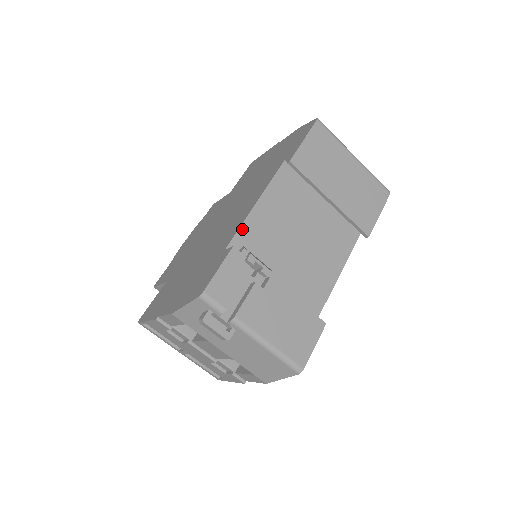
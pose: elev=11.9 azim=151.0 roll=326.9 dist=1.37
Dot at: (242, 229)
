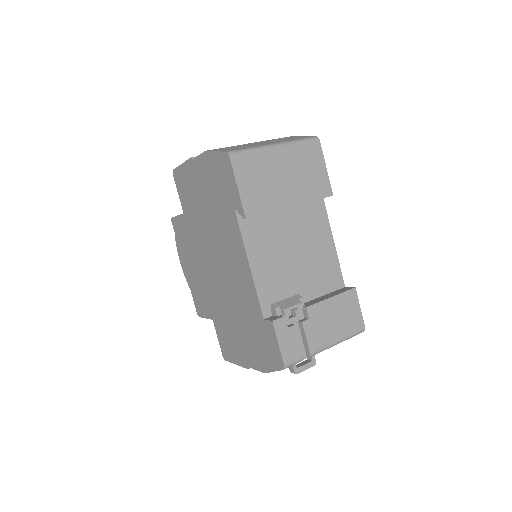
Dot at: (259, 294)
